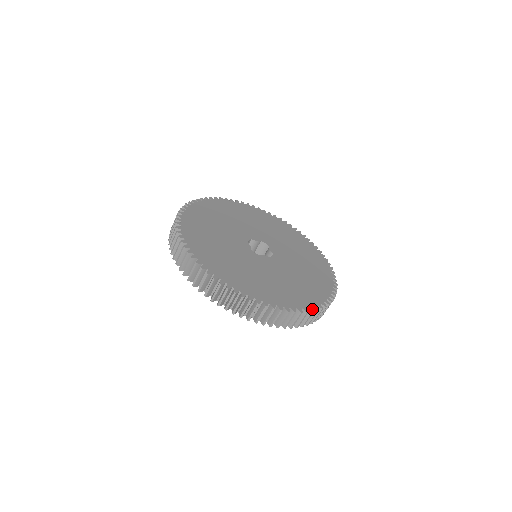
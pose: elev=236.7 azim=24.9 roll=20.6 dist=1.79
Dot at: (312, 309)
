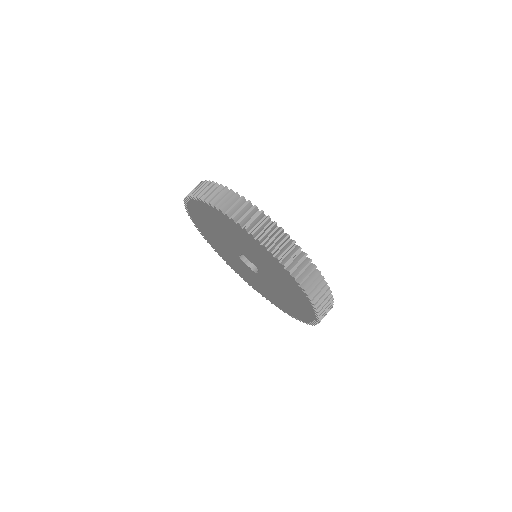
Dot at: (295, 242)
